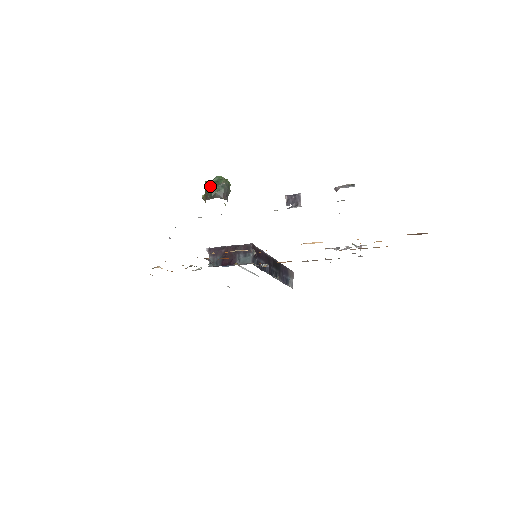
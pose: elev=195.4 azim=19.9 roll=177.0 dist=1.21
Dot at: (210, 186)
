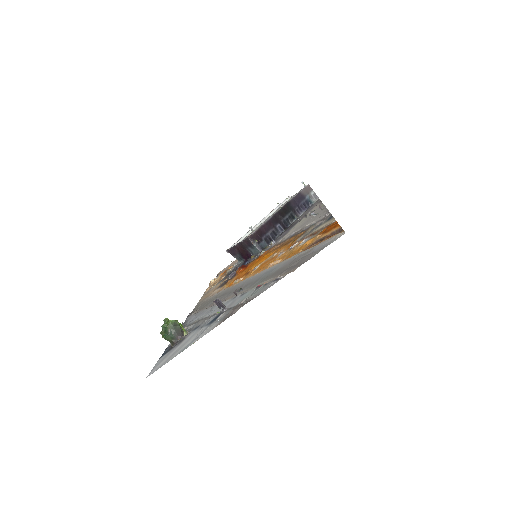
Dot at: occluded
